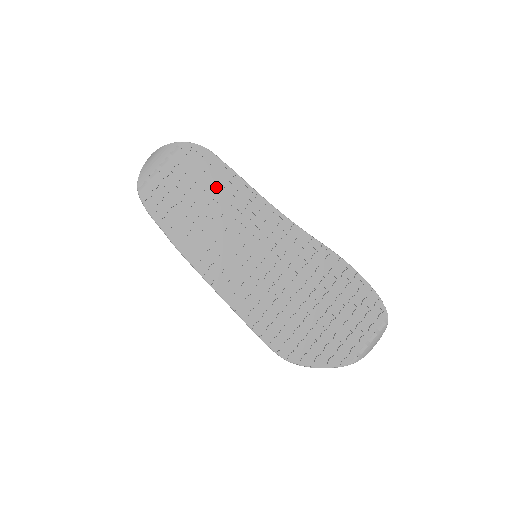
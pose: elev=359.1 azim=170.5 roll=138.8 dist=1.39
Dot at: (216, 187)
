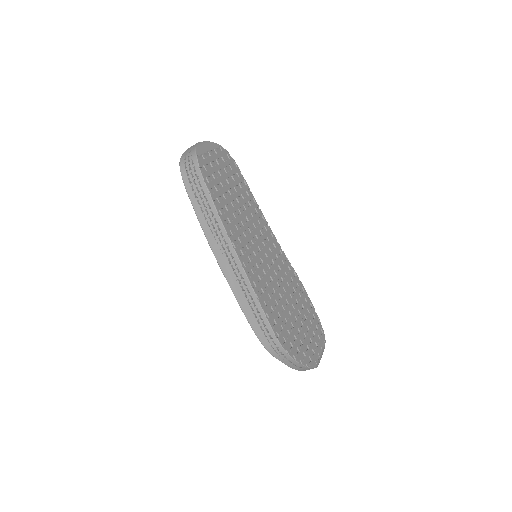
Dot at: (240, 189)
